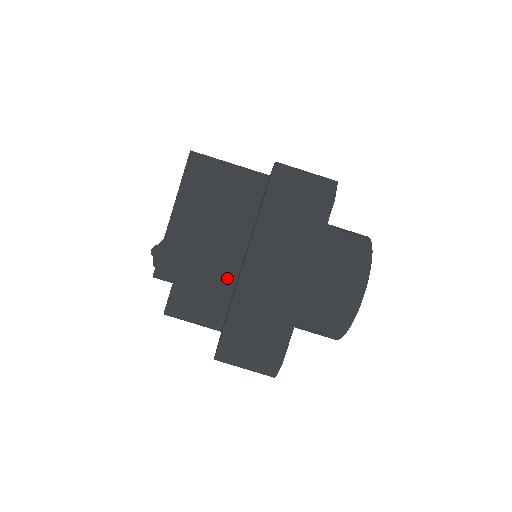
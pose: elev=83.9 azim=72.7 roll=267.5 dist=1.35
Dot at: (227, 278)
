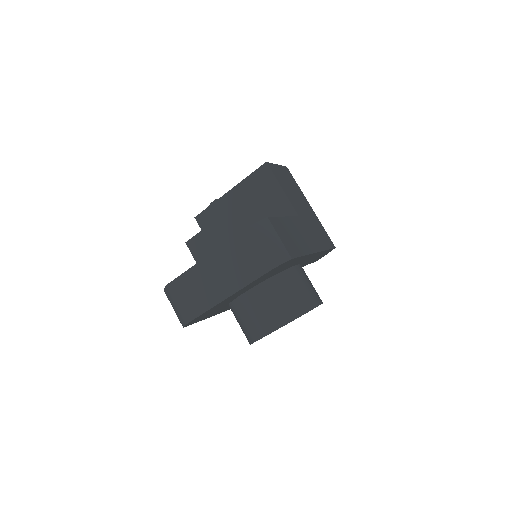
Dot at: occluded
